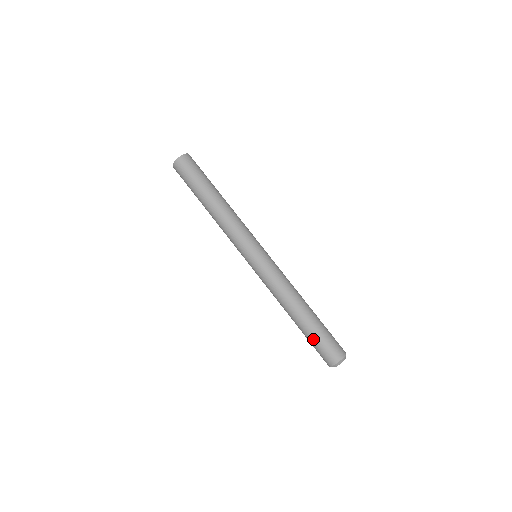
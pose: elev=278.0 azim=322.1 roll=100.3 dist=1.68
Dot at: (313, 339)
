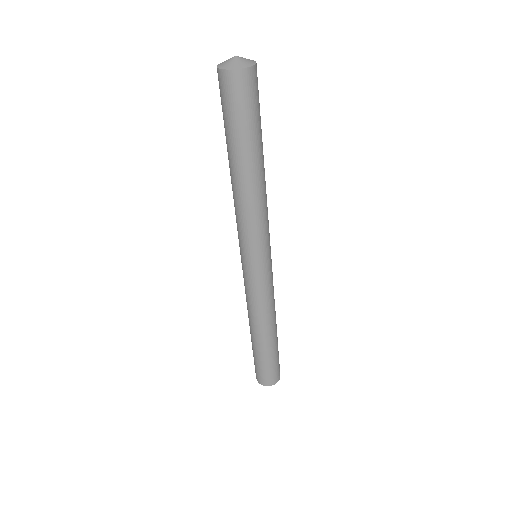
Dot at: (259, 361)
